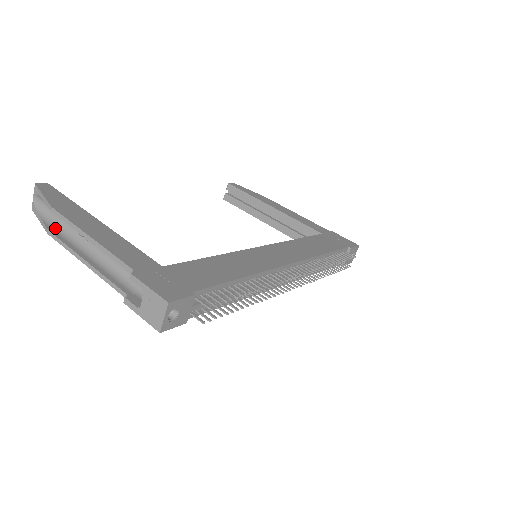
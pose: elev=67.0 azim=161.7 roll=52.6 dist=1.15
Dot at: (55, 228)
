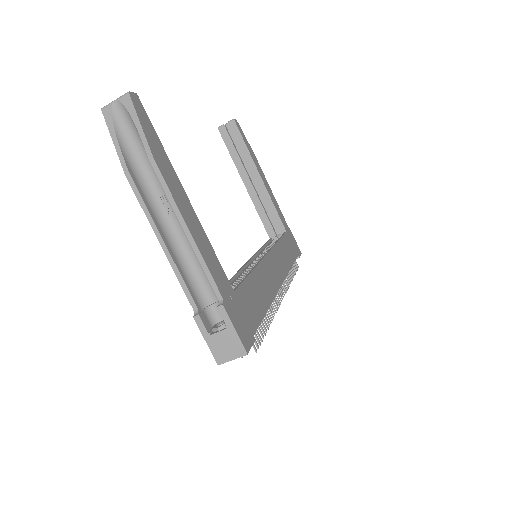
Dot at: (134, 169)
